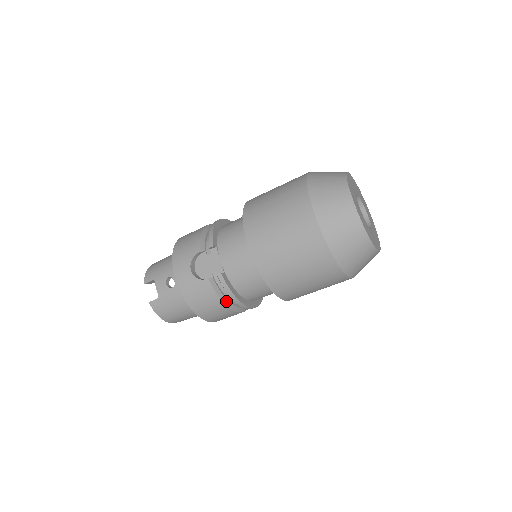
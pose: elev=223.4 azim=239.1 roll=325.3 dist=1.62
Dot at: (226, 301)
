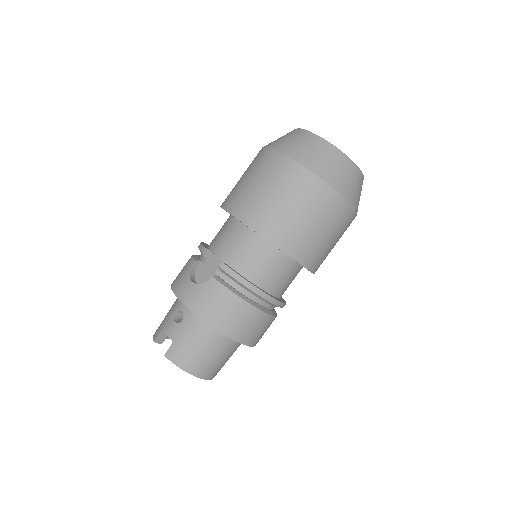
Dot at: (241, 296)
